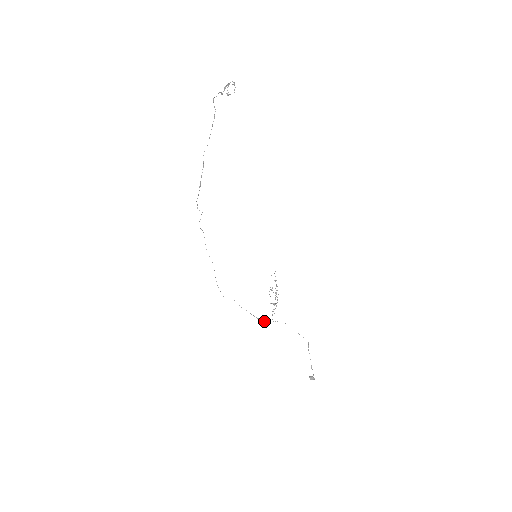
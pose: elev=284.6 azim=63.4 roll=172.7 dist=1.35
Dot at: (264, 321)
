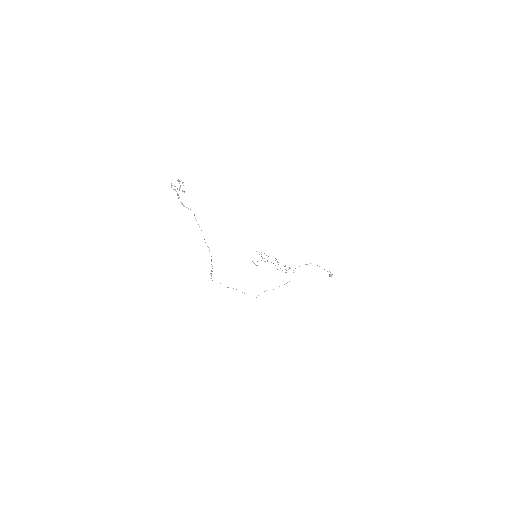
Dot at: occluded
